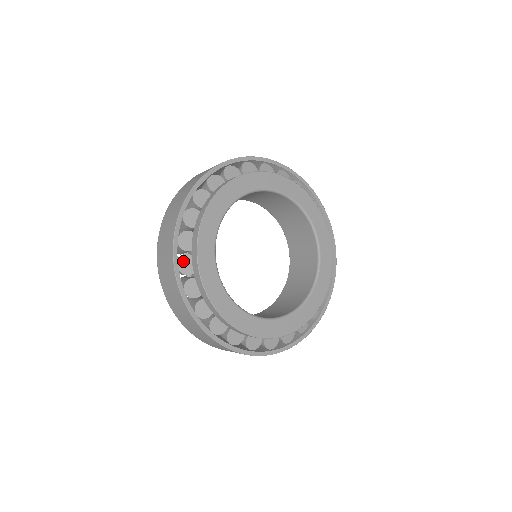
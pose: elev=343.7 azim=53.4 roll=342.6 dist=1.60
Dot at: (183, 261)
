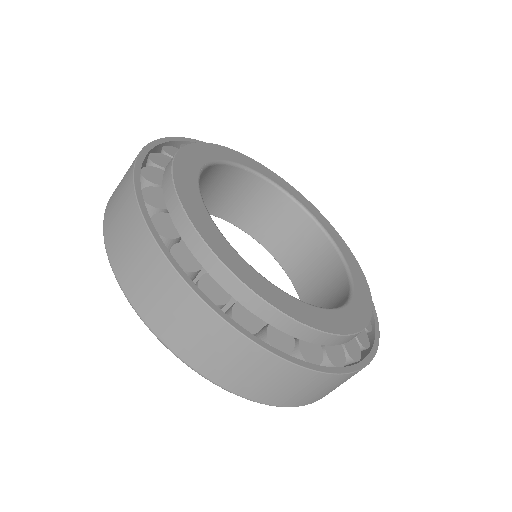
Dot at: (274, 342)
